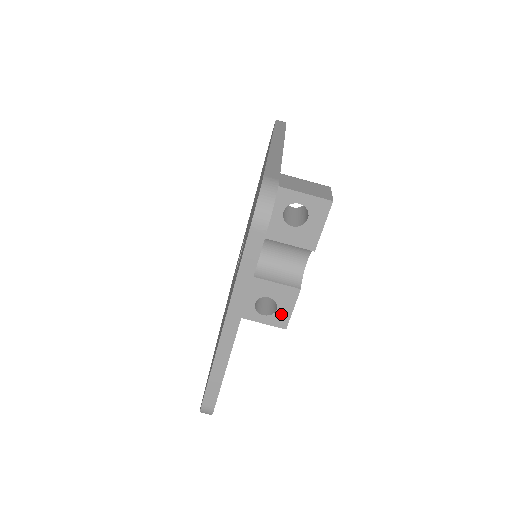
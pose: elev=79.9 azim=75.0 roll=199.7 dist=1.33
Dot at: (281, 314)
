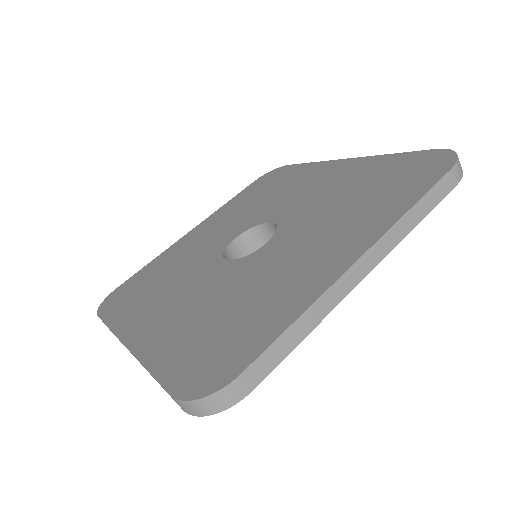
Dot at: occluded
